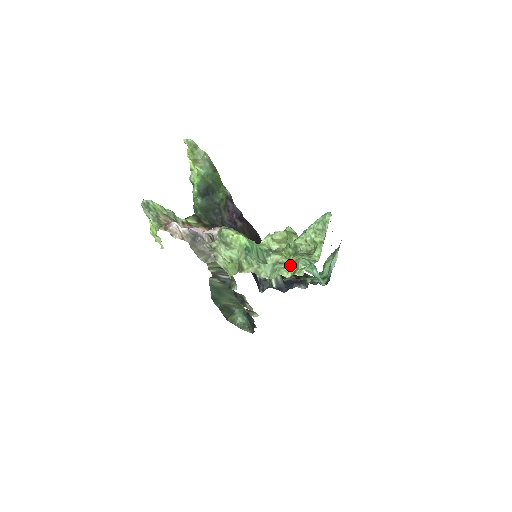
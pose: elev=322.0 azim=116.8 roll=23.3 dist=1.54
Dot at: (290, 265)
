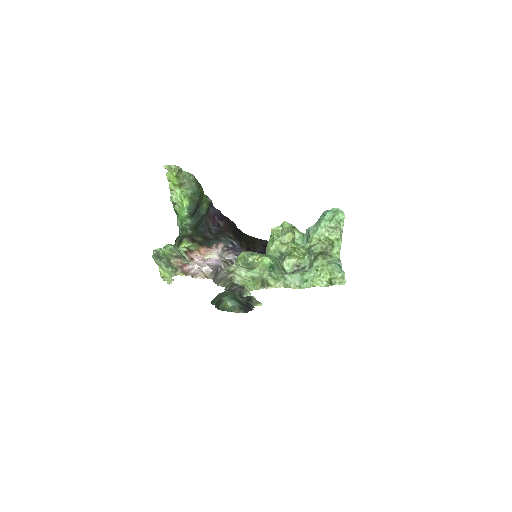
Dot at: (319, 272)
